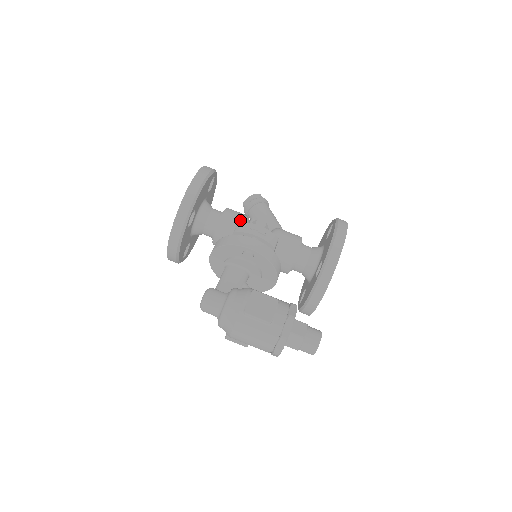
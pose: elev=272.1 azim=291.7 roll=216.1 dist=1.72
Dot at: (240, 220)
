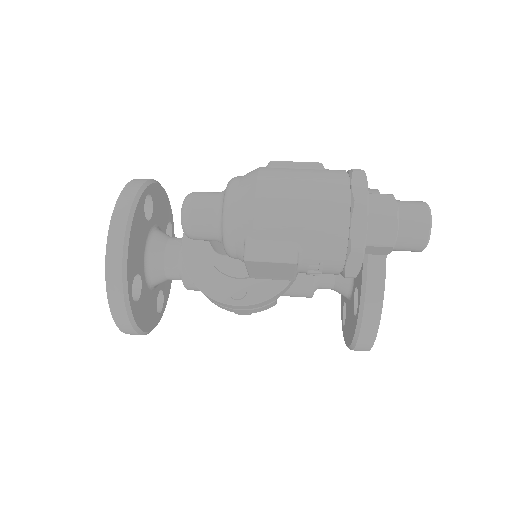
Dot at: occluded
